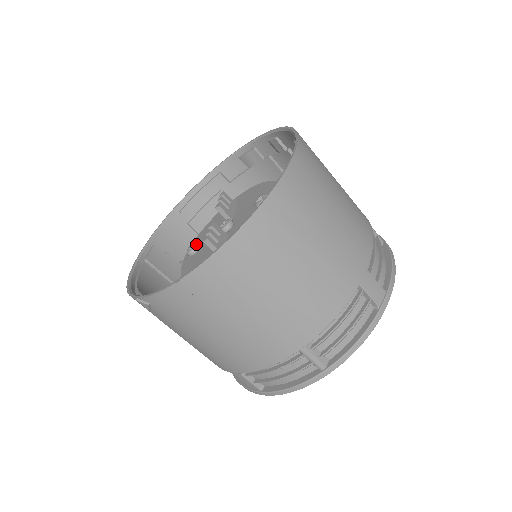
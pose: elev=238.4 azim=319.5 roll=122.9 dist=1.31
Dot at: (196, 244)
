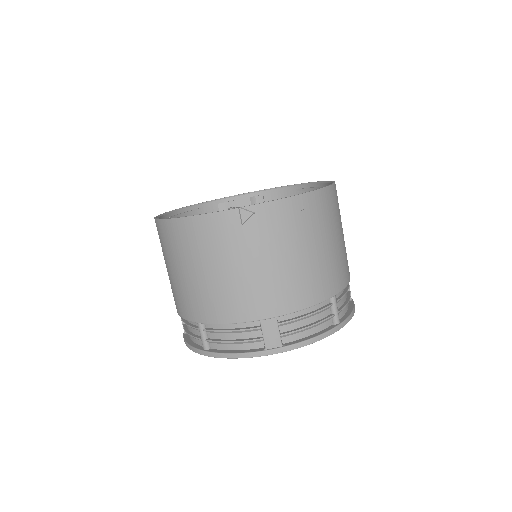
Dot at: occluded
